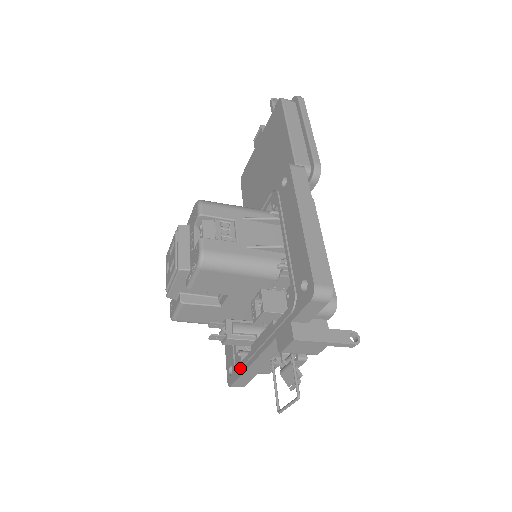
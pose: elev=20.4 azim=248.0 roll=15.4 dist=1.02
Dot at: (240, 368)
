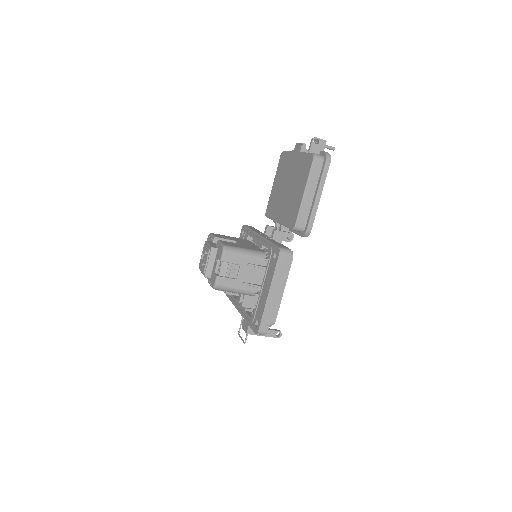
Dot at: (231, 298)
